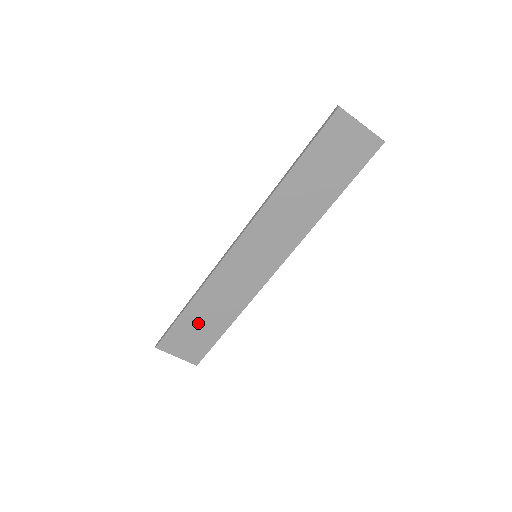
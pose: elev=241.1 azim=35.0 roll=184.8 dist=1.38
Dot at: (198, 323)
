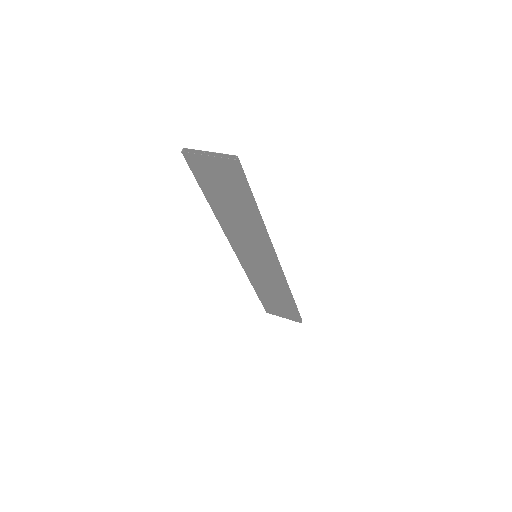
Dot at: (272, 299)
